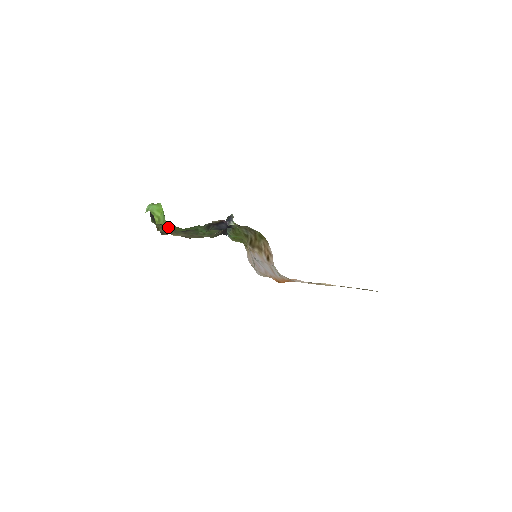
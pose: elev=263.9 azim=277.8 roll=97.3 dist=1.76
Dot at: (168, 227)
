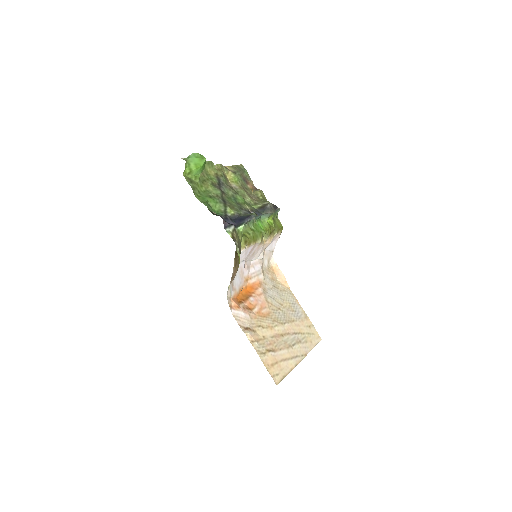
Dot at: (199, 180)
